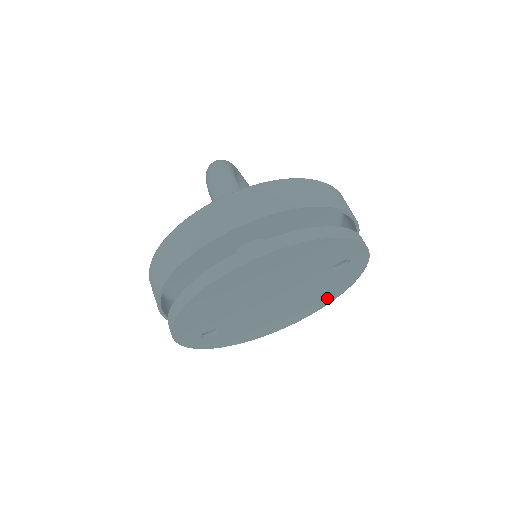
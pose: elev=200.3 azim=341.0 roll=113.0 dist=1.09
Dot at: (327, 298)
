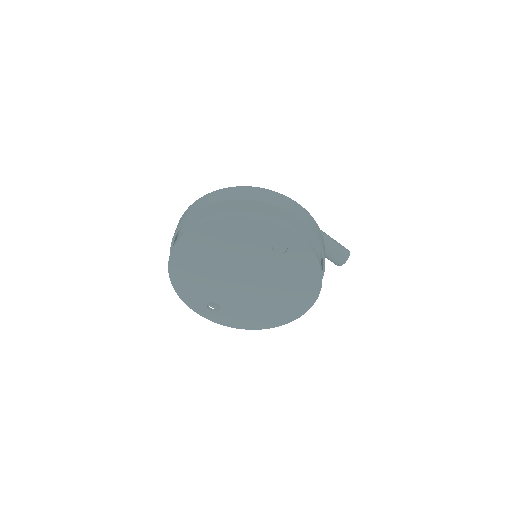
Dot at: (308, 289)
